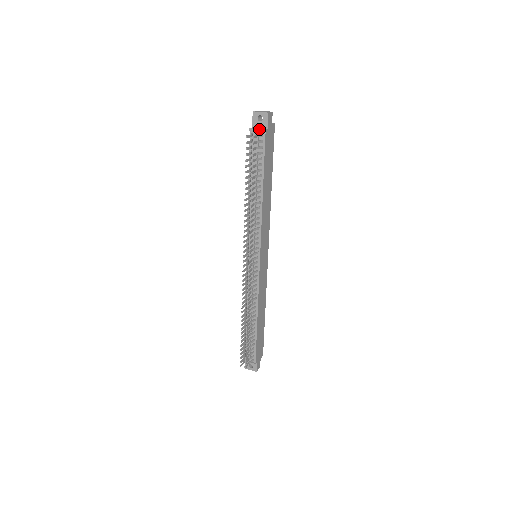
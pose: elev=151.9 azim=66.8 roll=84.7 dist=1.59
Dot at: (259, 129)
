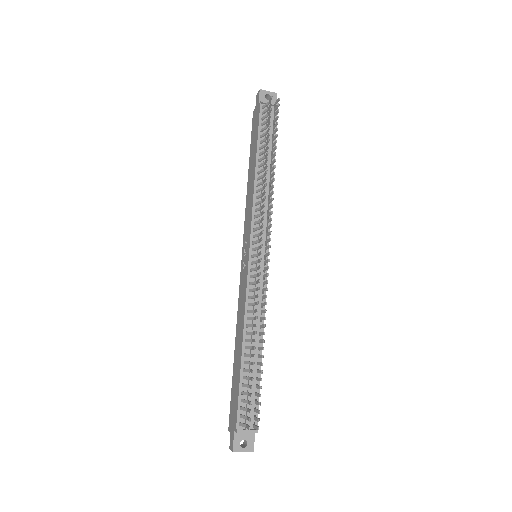
Dot at: occluded
